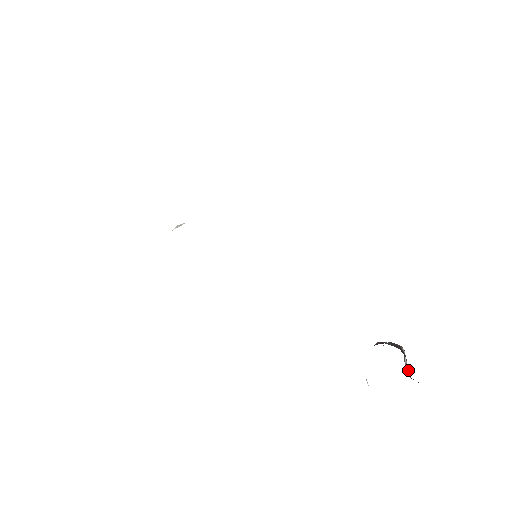
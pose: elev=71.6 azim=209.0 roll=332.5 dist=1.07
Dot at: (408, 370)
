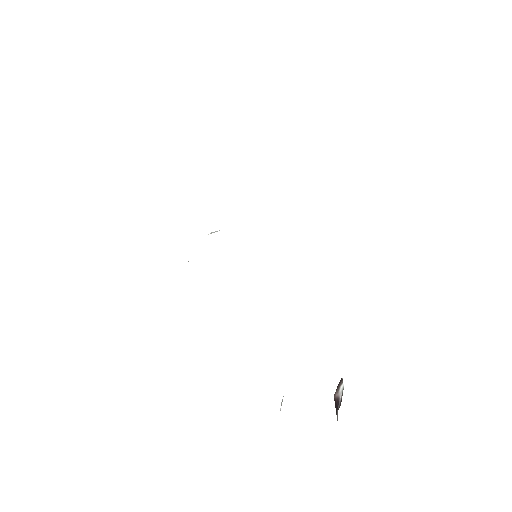
Dot at: (337, 407)
